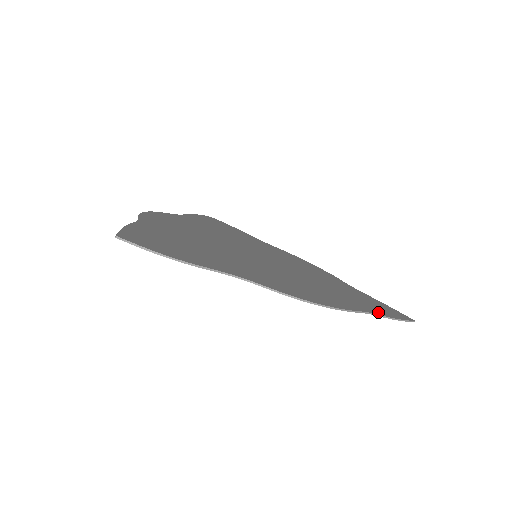
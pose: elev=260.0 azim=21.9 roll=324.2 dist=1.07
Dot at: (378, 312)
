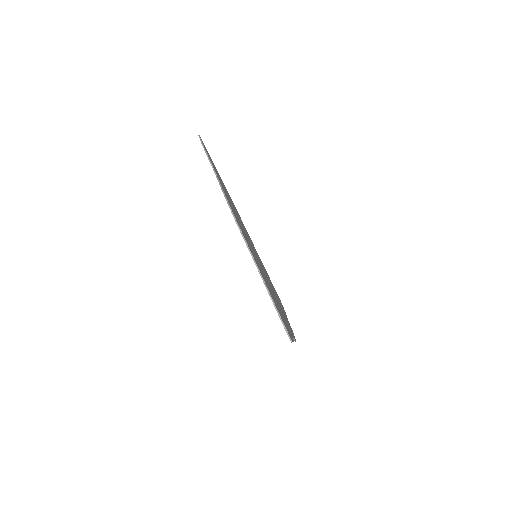
Dot at: occluded
